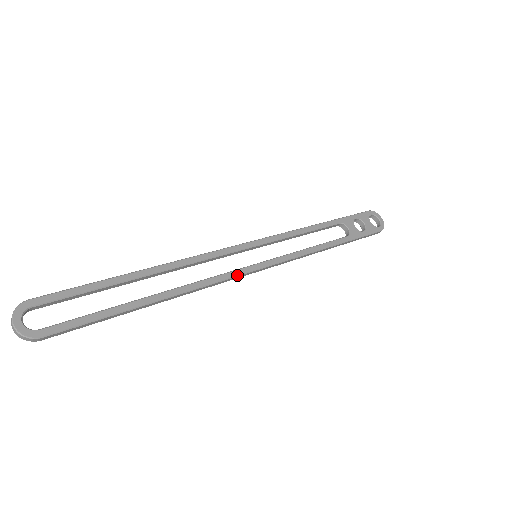
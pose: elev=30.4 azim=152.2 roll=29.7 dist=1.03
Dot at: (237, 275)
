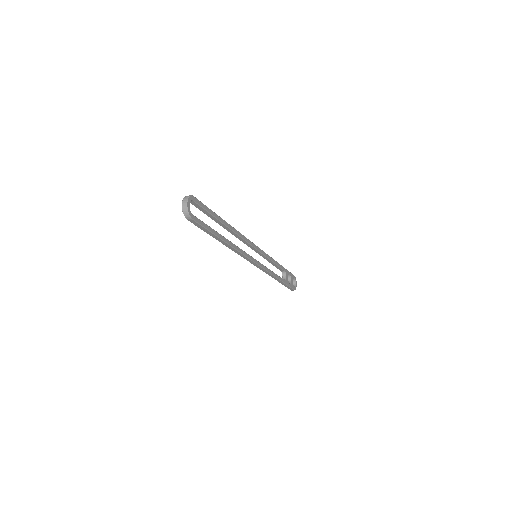
Dot at: (250, 258)
